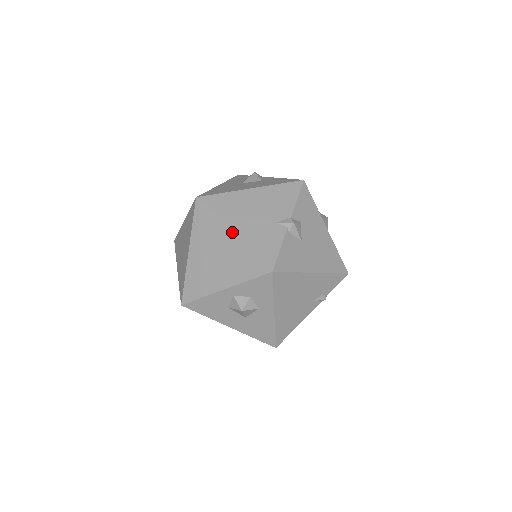
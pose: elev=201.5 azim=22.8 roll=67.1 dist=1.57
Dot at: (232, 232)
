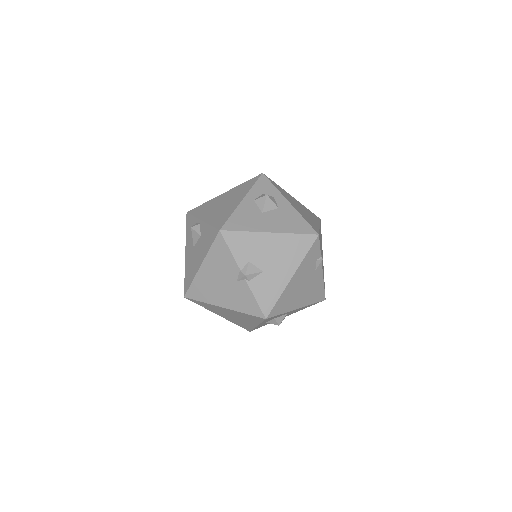
Dot at: (222, 308)
